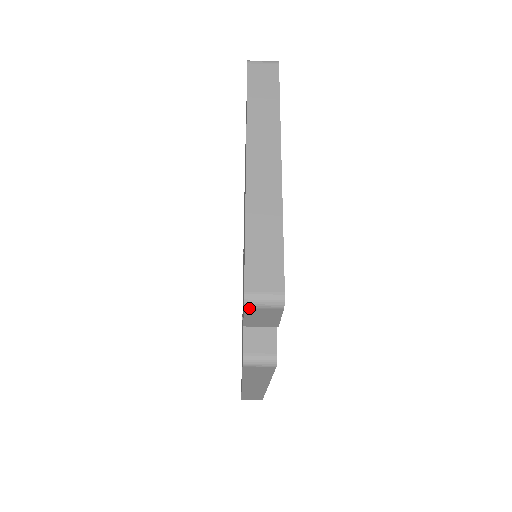
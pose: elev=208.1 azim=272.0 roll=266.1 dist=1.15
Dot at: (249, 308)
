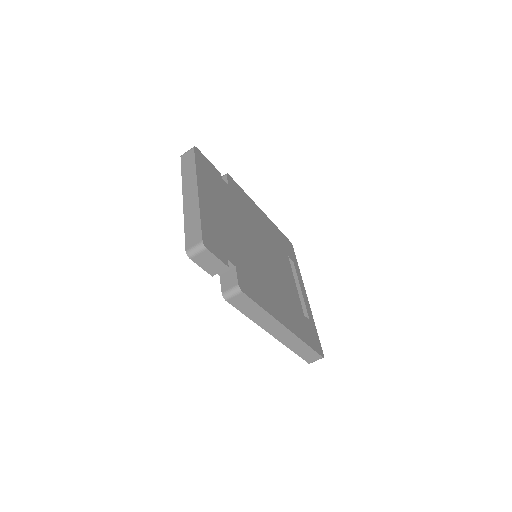
Dot at: (192, 258)
